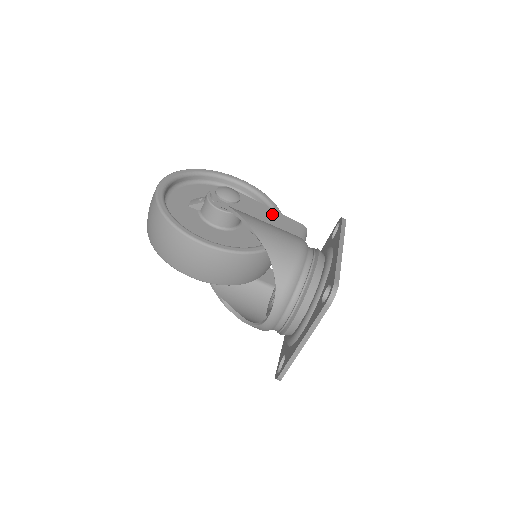
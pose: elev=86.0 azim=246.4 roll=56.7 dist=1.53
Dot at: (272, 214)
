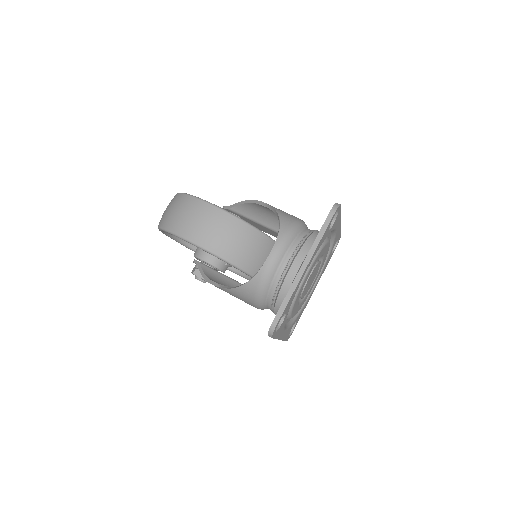
Dot at: occluded
